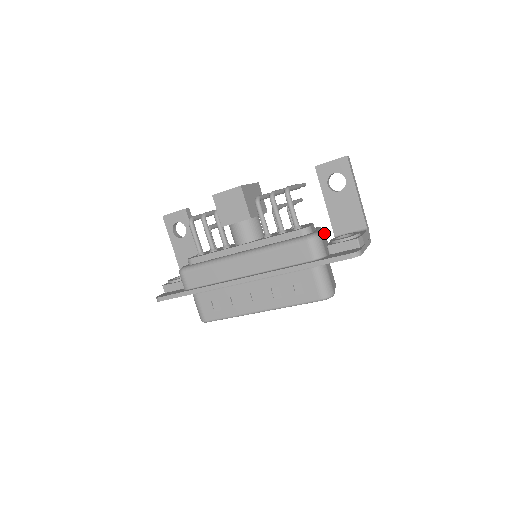
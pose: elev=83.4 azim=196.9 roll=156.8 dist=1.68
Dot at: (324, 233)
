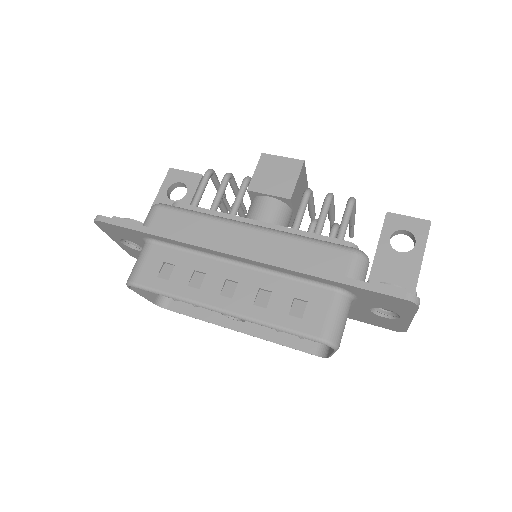
Dot at: occluded
